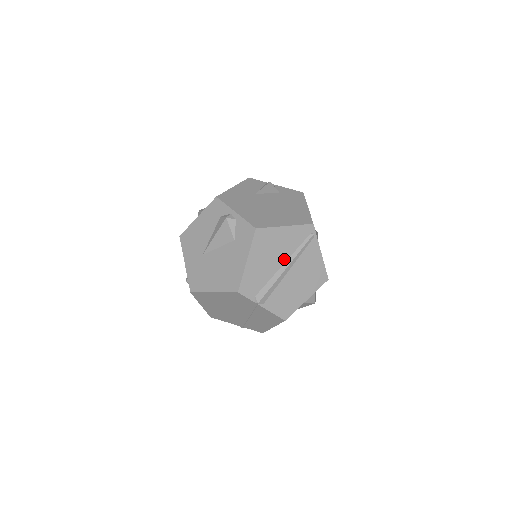
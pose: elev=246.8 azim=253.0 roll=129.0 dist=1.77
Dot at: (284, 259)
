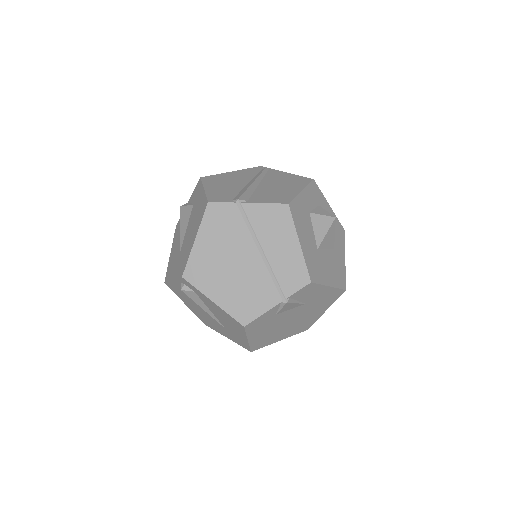
Dot at: (247, 182)
